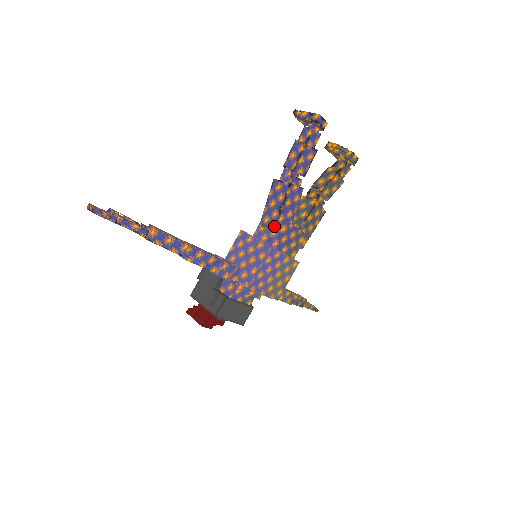
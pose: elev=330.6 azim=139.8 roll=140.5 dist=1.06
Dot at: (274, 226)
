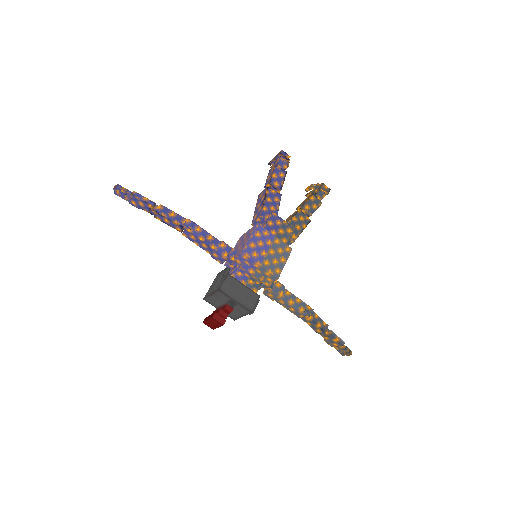
Dot at: (260, 214)
